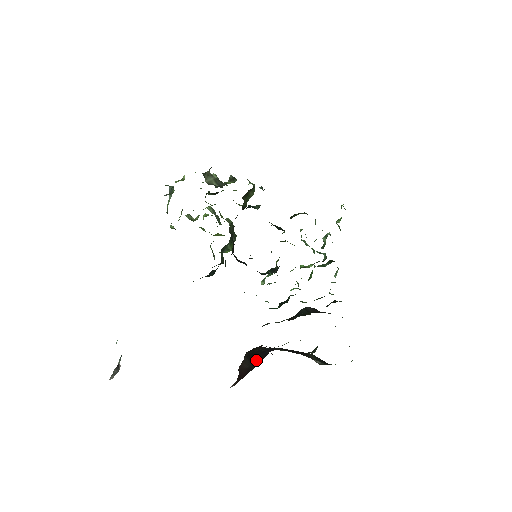
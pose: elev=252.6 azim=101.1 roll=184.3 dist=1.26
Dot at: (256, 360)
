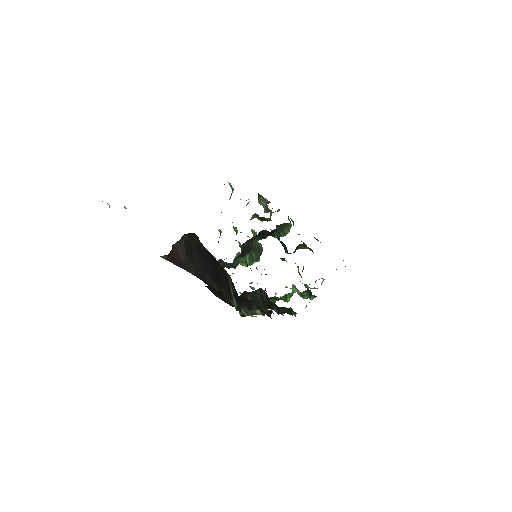
Dot at: (192, 266)
